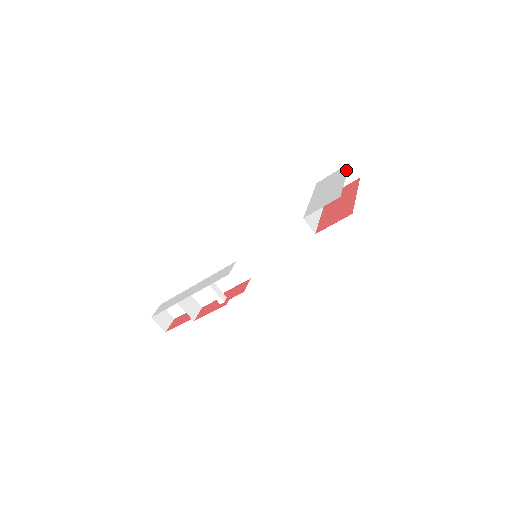
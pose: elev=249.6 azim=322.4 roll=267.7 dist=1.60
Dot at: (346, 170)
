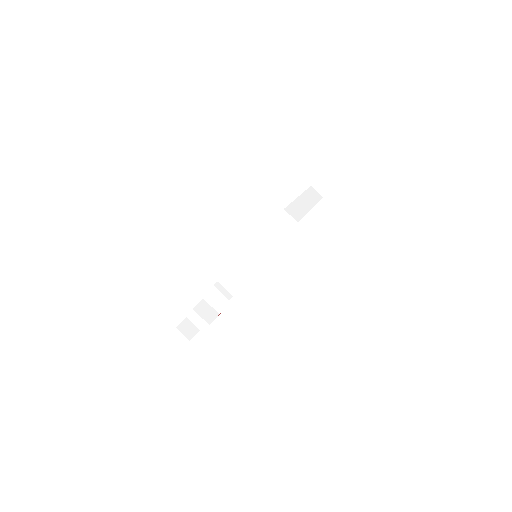
Dot at: occluded
